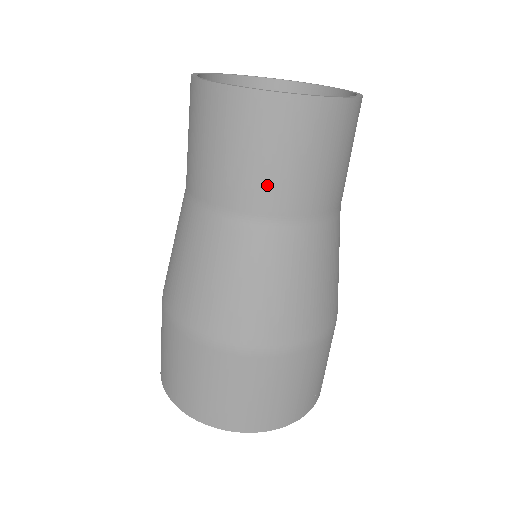
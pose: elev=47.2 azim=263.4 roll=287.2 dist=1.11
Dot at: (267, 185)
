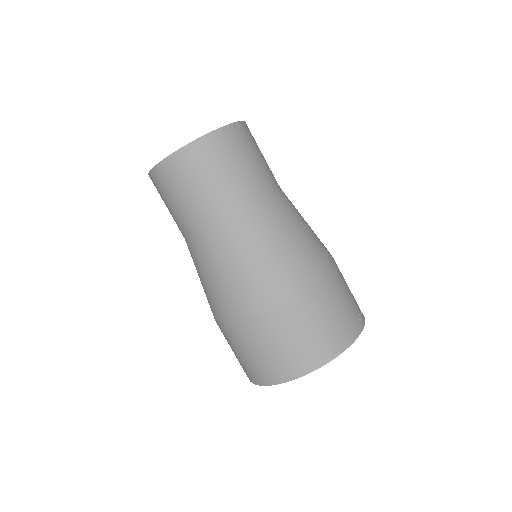
Dot at: (218, 194)
